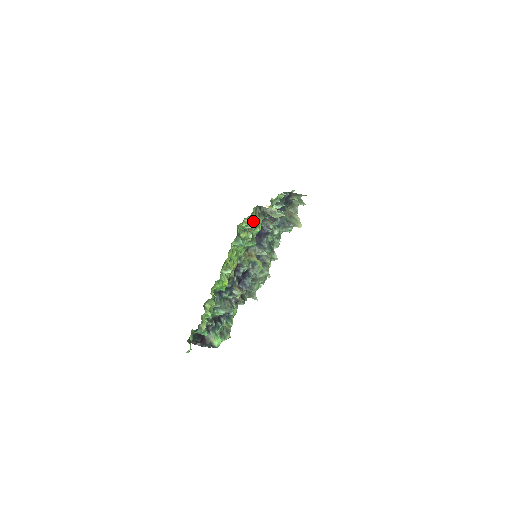
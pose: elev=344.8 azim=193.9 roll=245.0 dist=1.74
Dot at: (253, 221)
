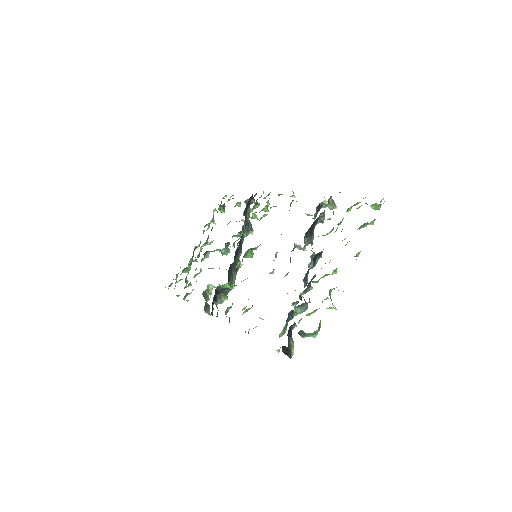
Dot at: (380, 202)
